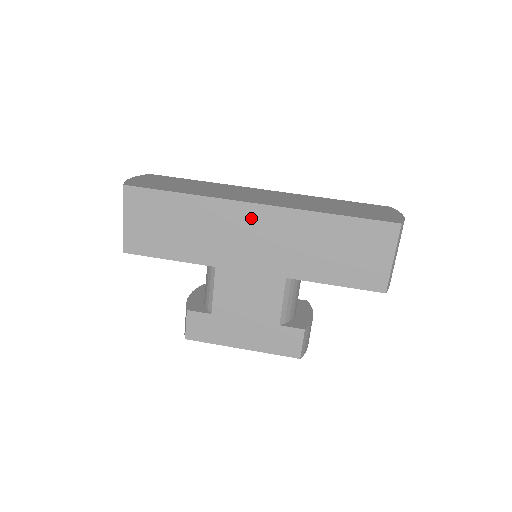
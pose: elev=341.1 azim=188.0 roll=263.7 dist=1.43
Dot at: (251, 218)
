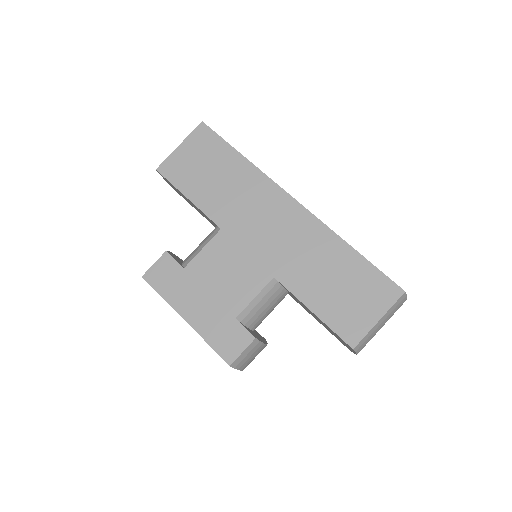
Dot at: (282, 207)
